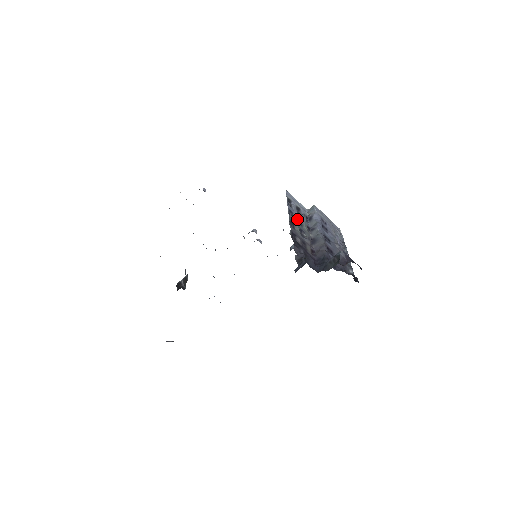
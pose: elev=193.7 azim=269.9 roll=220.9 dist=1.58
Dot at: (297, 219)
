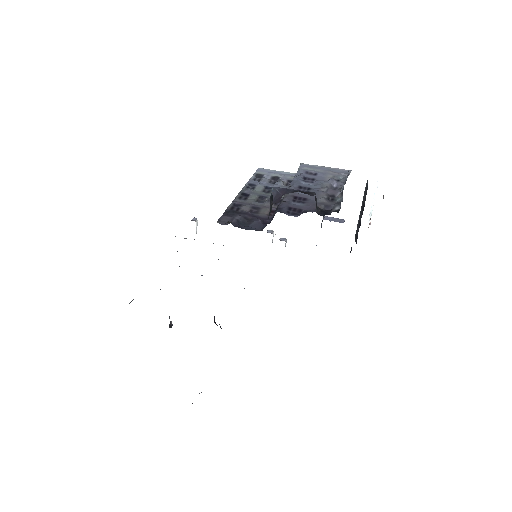
Dot at: (261, 188)
